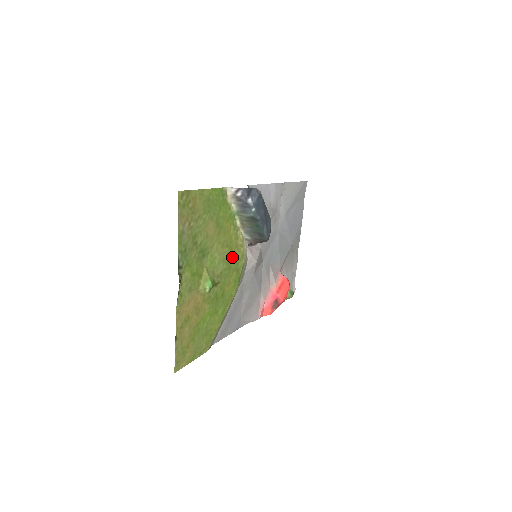
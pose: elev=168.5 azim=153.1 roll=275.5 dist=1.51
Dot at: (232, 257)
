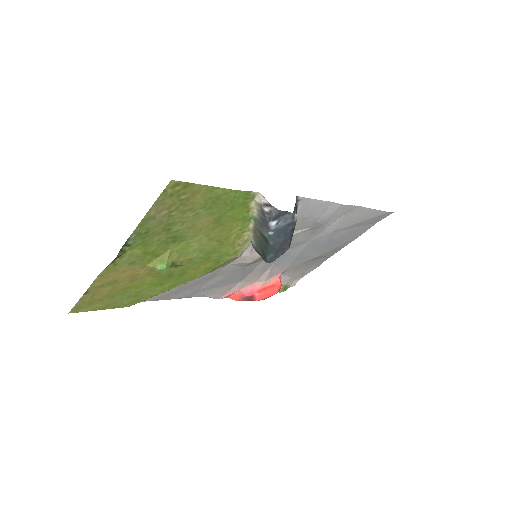
Dot at: (218, 250)
